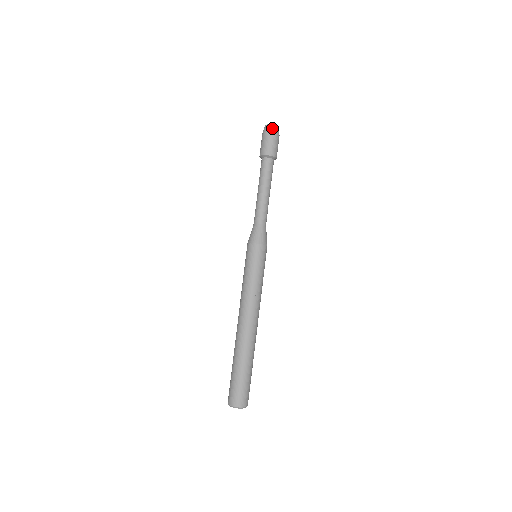
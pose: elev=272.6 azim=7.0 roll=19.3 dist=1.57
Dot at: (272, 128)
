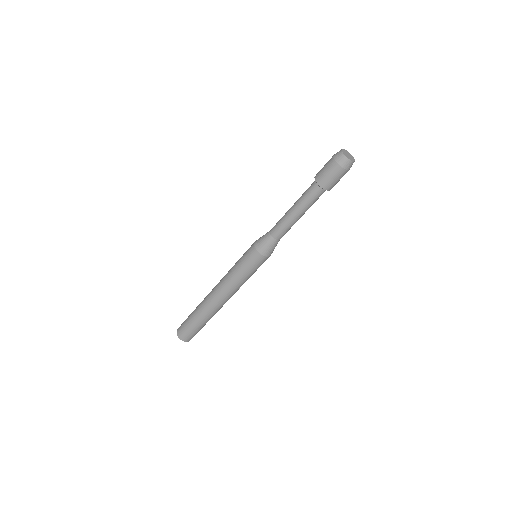
Dot at: (350, 166)
